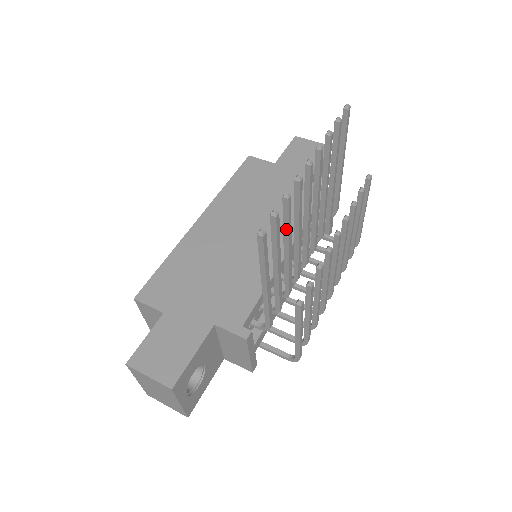
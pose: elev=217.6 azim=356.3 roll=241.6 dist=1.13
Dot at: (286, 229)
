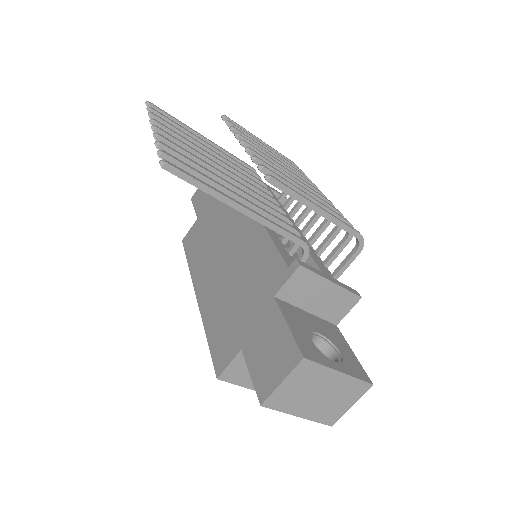
Dot at: (198, 168)
